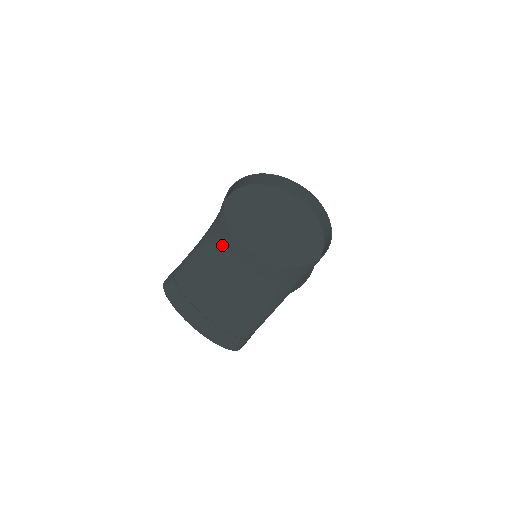
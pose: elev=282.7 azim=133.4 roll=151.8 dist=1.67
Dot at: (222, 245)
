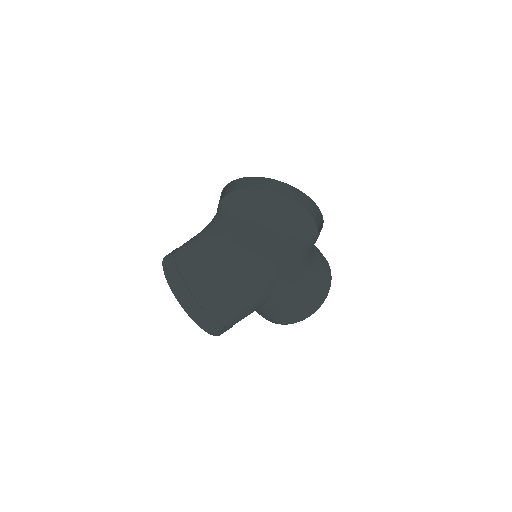
Dot at: (215, 216)
